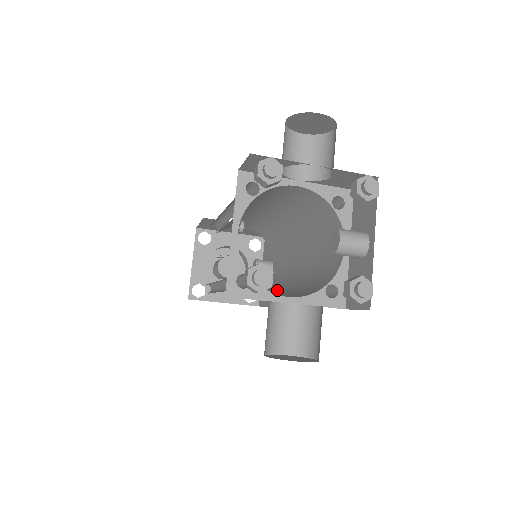
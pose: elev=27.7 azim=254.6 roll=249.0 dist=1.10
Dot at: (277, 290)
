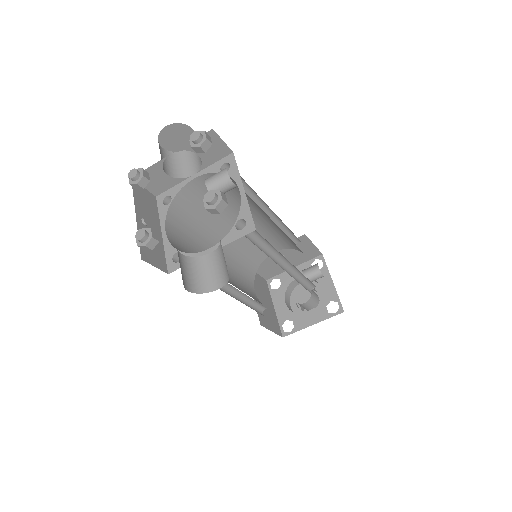
Dot at: (287, 271)
